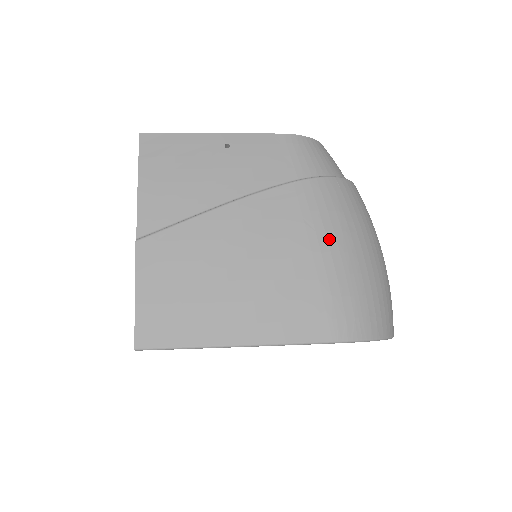
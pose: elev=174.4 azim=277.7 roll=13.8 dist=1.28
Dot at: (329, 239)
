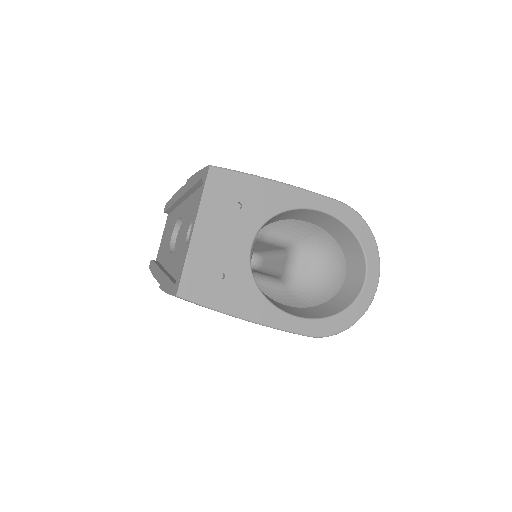
Dot at: occluded
